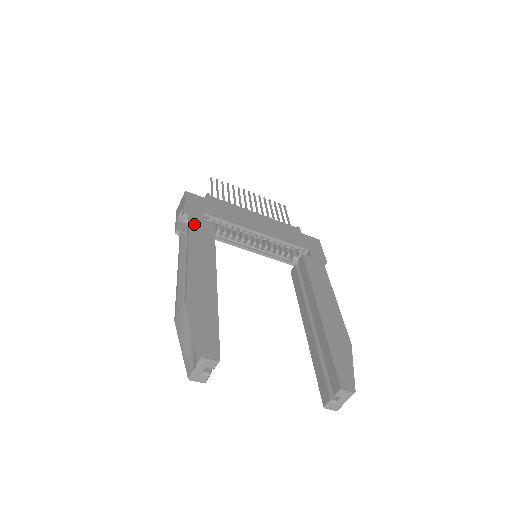
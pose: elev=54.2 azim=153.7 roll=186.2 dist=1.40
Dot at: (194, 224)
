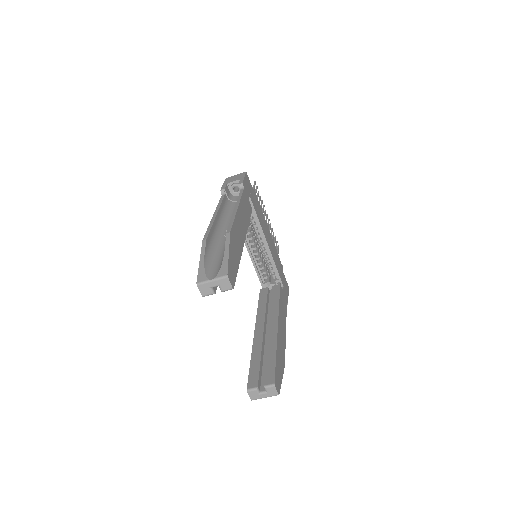
Dot at: (245, 196)
